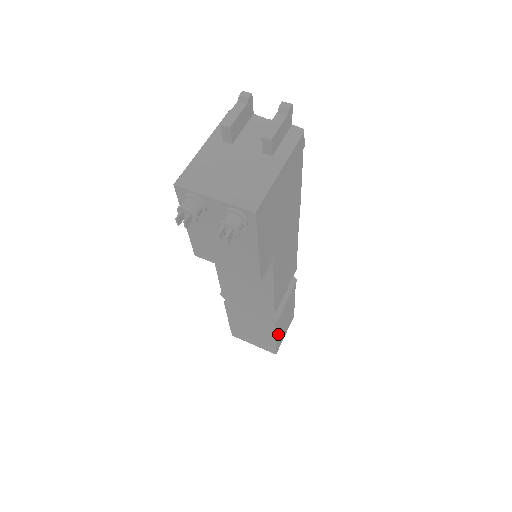
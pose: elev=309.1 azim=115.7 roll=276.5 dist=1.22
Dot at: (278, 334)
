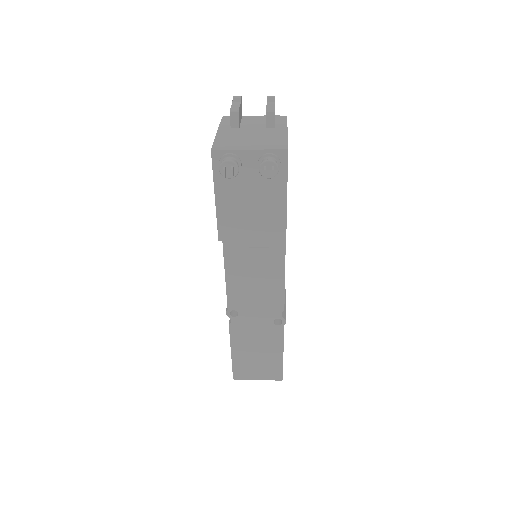
Dot at: occluded
